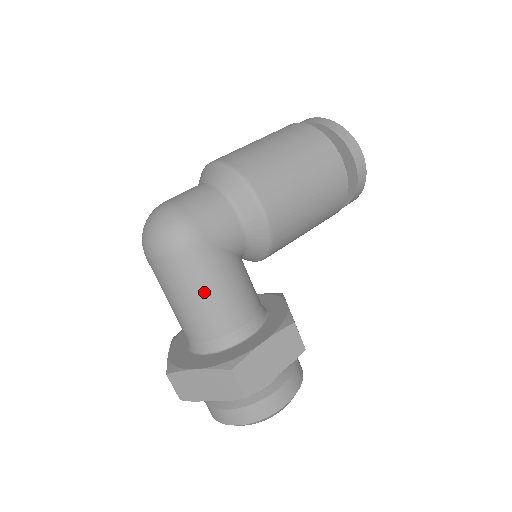
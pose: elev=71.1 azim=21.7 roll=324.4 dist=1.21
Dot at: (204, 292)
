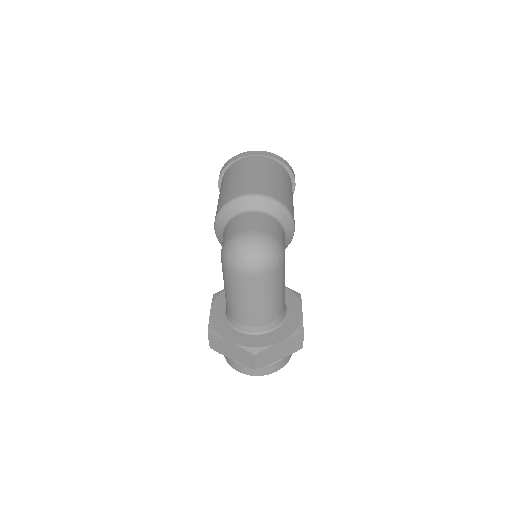
Dot at: (281, 289)
